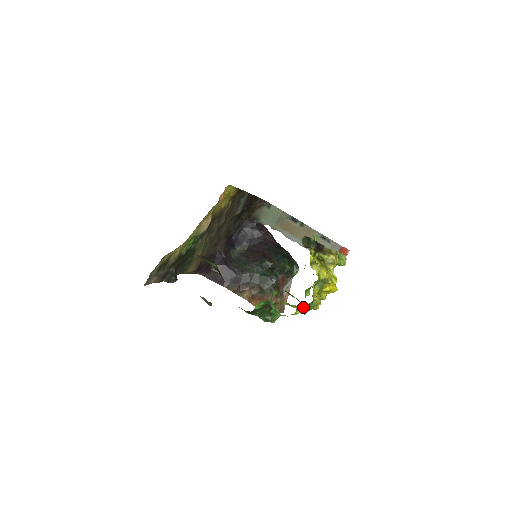
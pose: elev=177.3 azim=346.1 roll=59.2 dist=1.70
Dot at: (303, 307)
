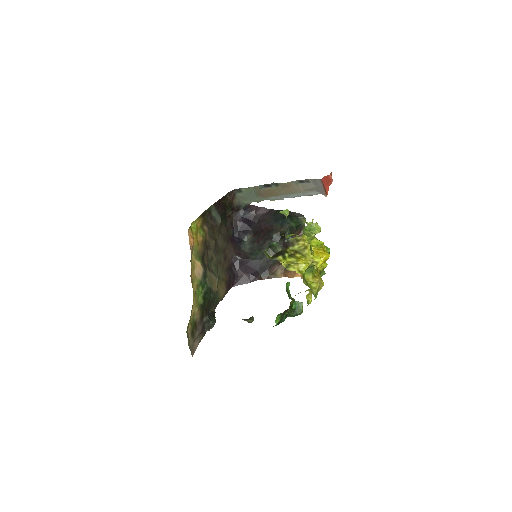
Dot at: occluded
